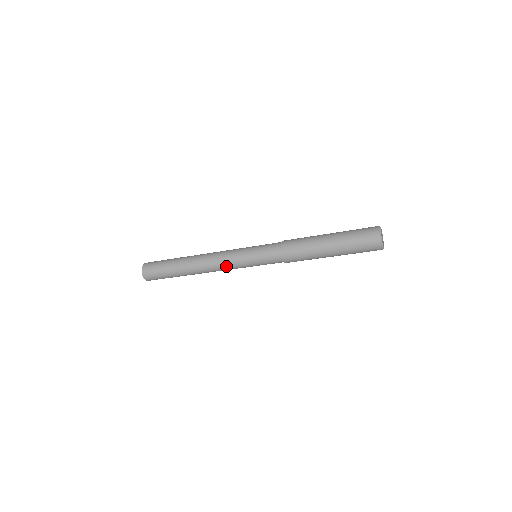
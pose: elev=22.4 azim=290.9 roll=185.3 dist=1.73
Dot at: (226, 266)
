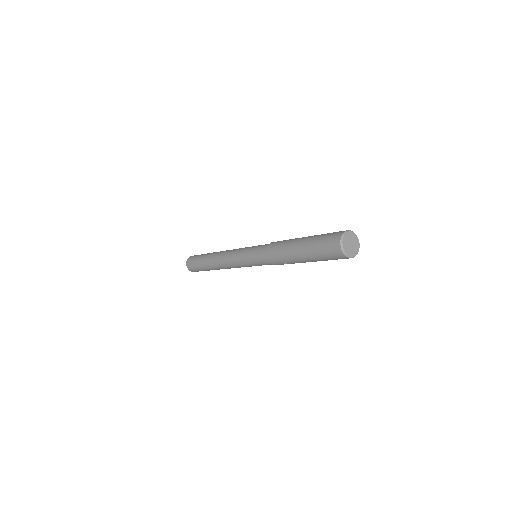
Dot at: (233, 265)
